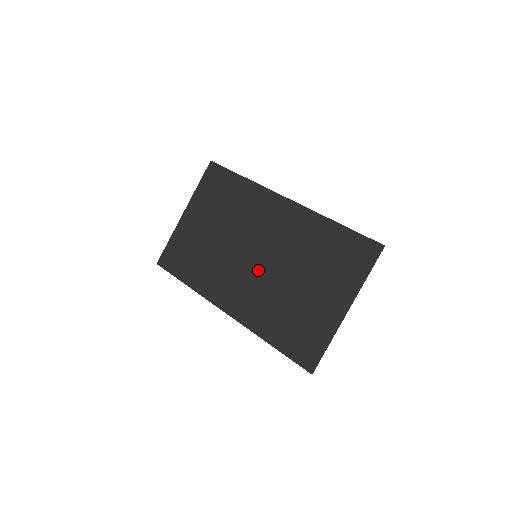
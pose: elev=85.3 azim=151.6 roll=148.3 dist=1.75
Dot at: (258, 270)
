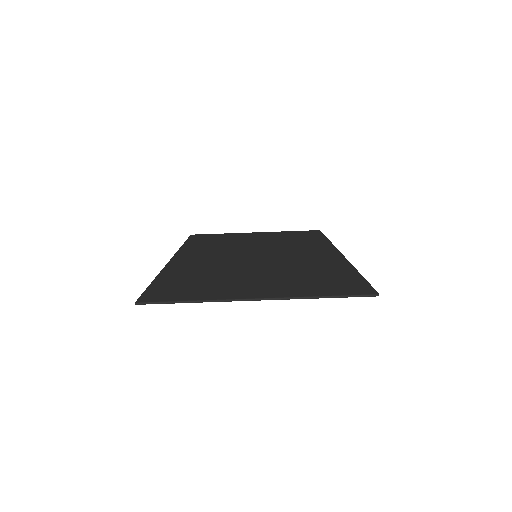
Dot at: (242, 258)
